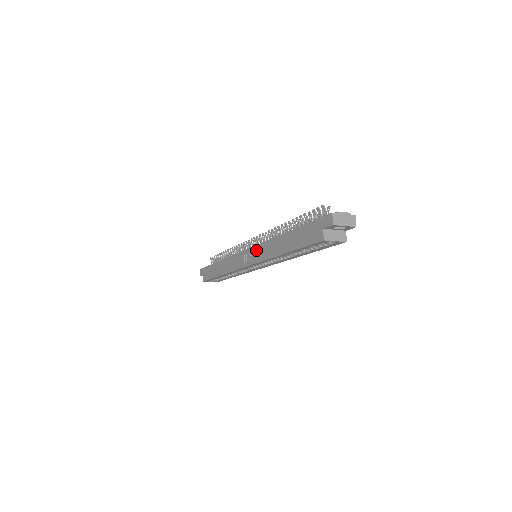
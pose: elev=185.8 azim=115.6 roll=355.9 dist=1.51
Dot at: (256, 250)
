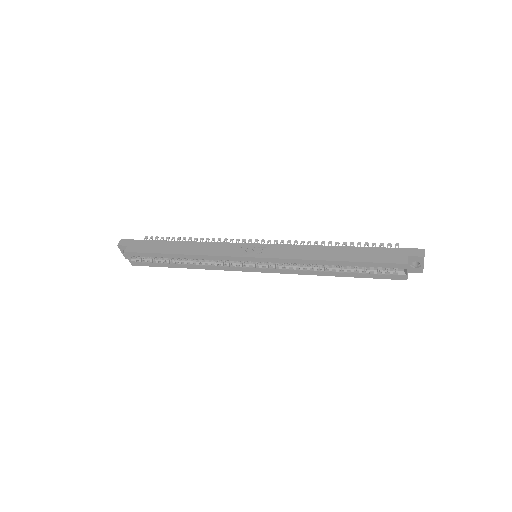
Dot at: (278, 248)
